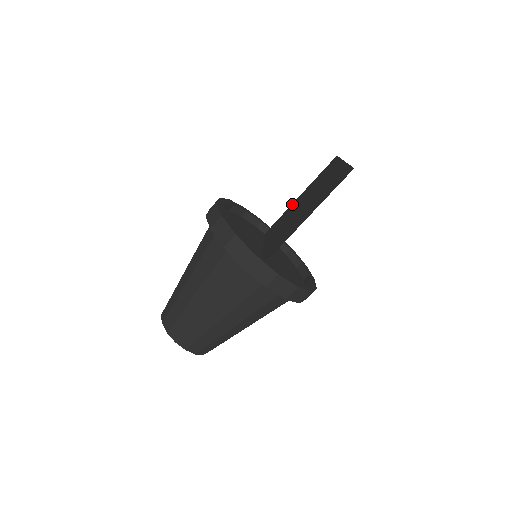
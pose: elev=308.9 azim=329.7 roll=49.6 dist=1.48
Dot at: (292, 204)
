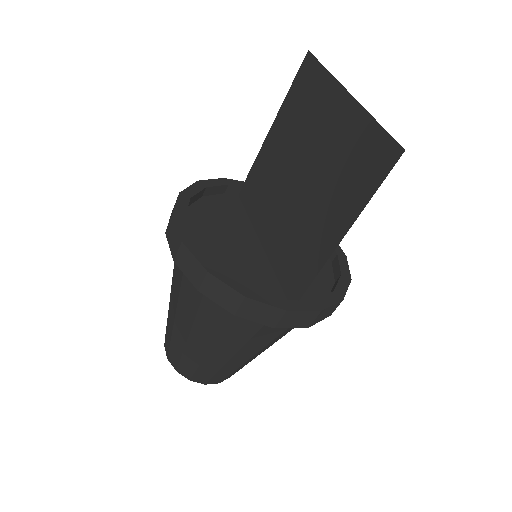
Dot at: (264, 147)
